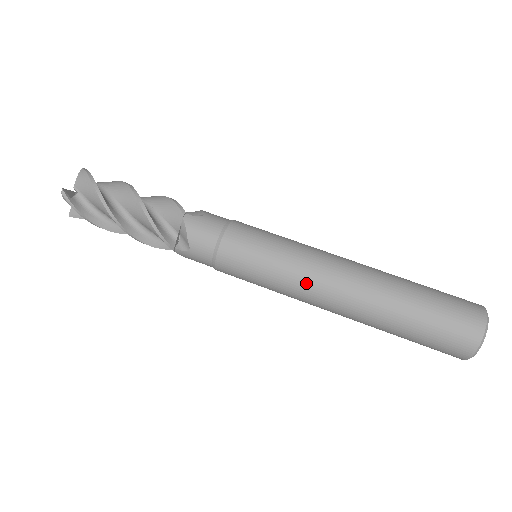
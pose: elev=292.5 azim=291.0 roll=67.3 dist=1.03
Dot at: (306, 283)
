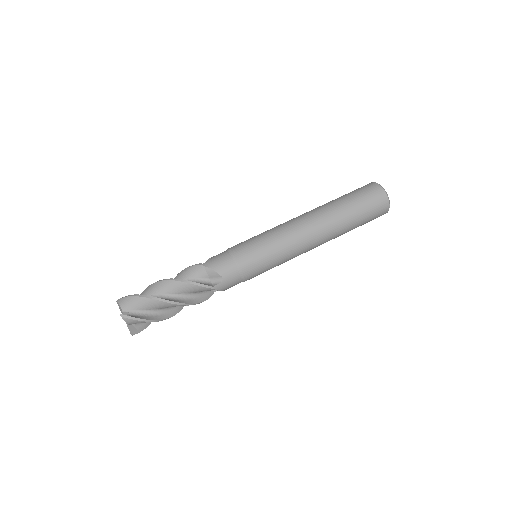
Dot at: (294, 237)
